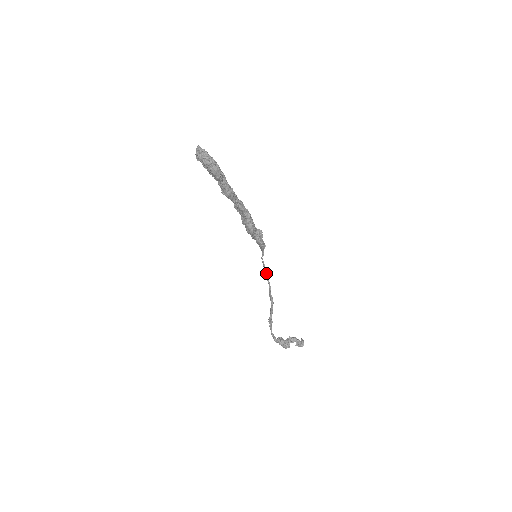
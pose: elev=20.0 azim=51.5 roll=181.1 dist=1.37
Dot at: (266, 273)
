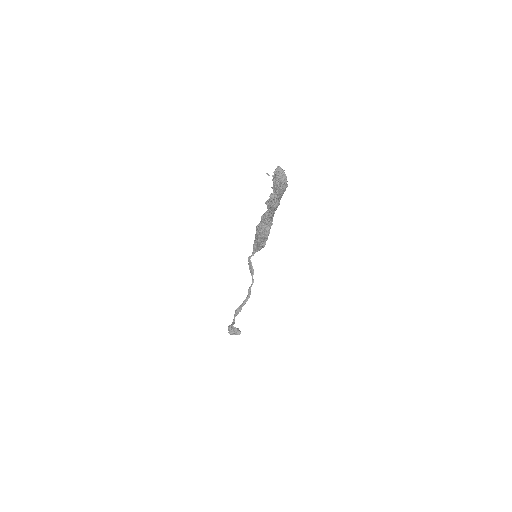
Dot at: (253, 271)
